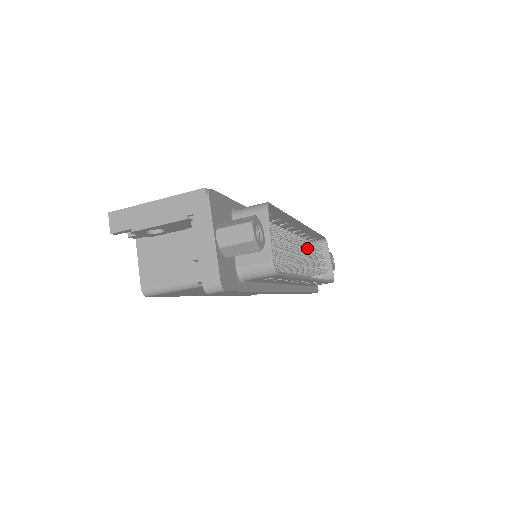
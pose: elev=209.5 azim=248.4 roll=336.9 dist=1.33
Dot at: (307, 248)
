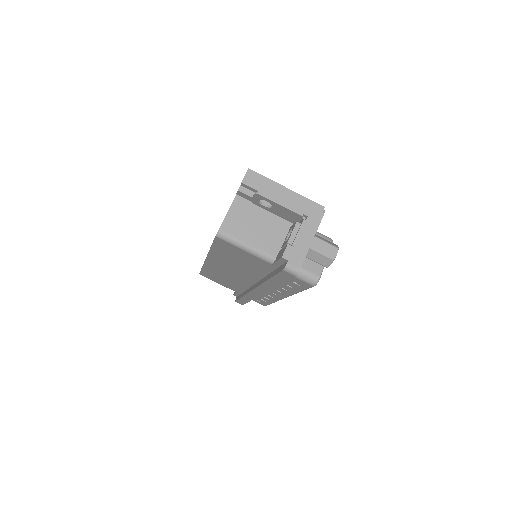
Dot at: occluded
